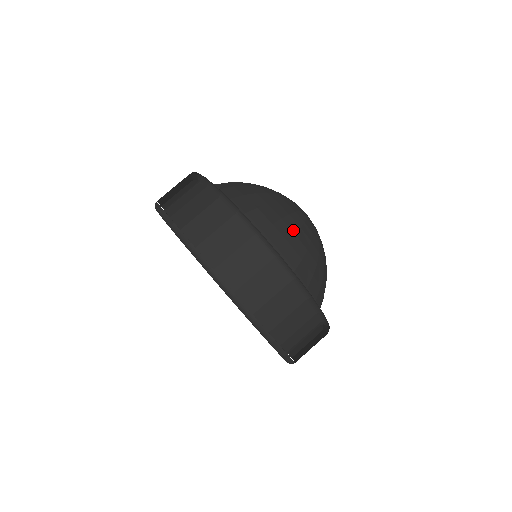
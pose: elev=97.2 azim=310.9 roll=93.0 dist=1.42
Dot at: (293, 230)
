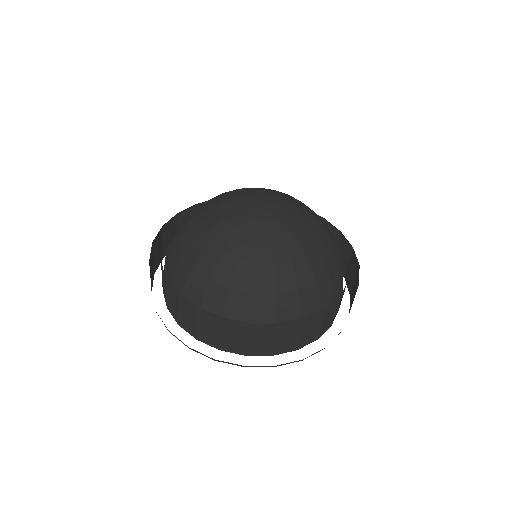
Dot at: (271, 277)
